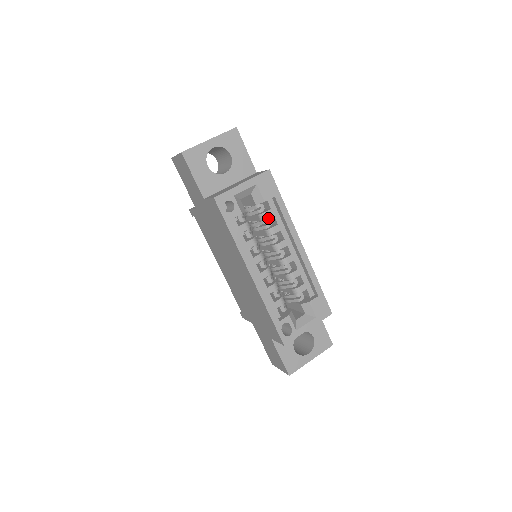
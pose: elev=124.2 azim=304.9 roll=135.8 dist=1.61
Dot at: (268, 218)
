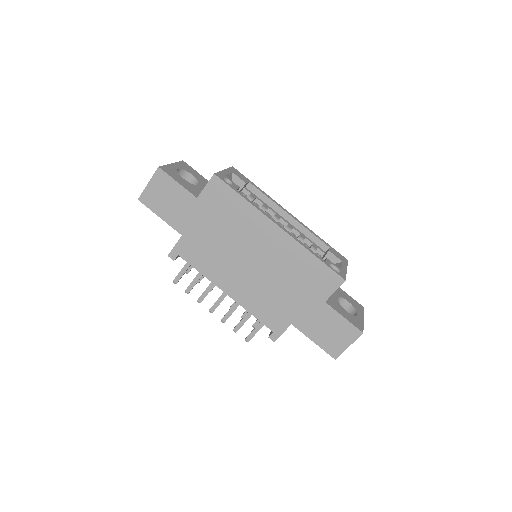
Dot at: occluded
